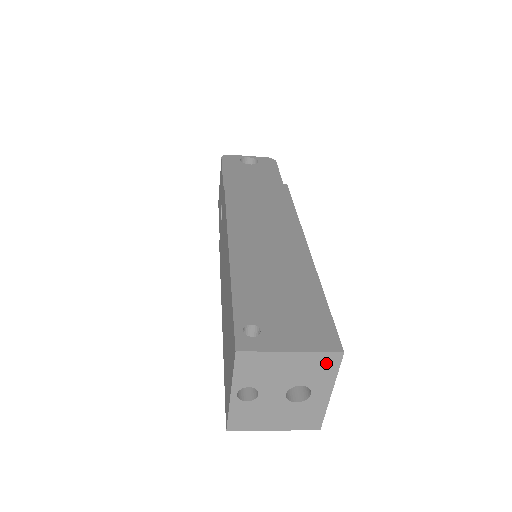
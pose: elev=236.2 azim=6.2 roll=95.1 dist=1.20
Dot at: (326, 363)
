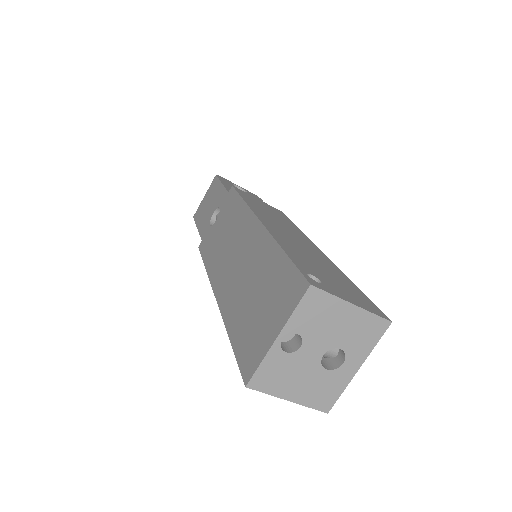
Dot at: (373, 329)
